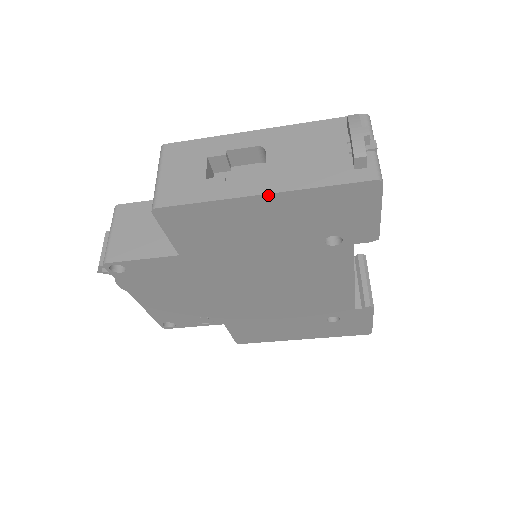
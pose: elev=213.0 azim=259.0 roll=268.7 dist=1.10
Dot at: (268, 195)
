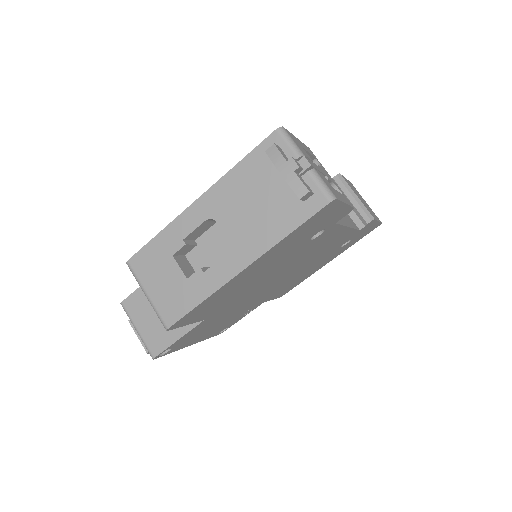
Dot at: (248, 267)
